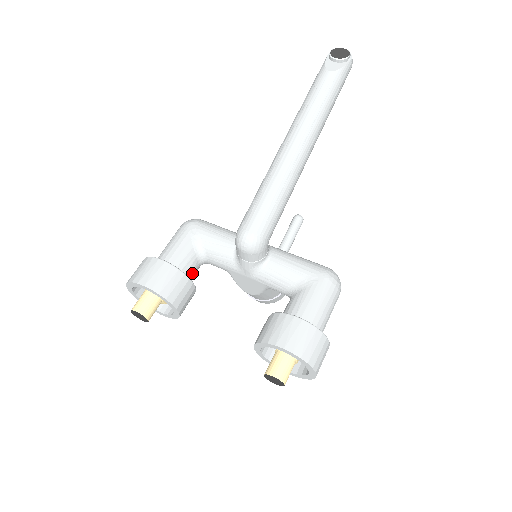
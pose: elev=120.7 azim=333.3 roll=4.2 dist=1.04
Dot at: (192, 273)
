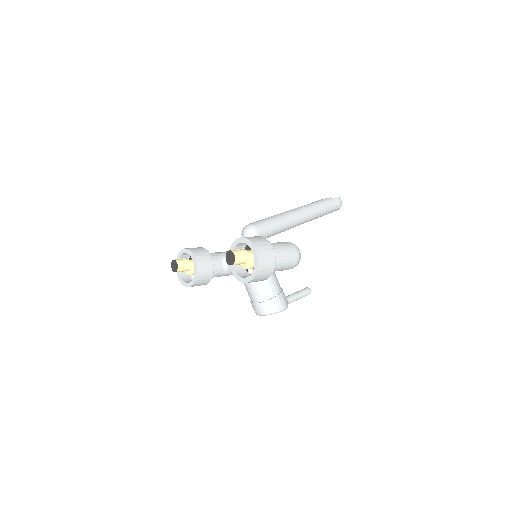
Dot at: (215, 264)
